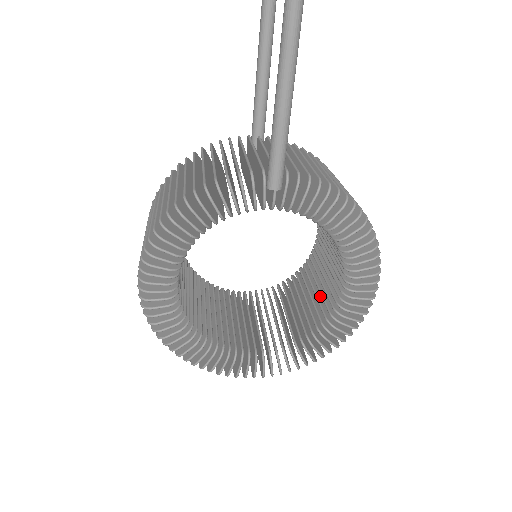
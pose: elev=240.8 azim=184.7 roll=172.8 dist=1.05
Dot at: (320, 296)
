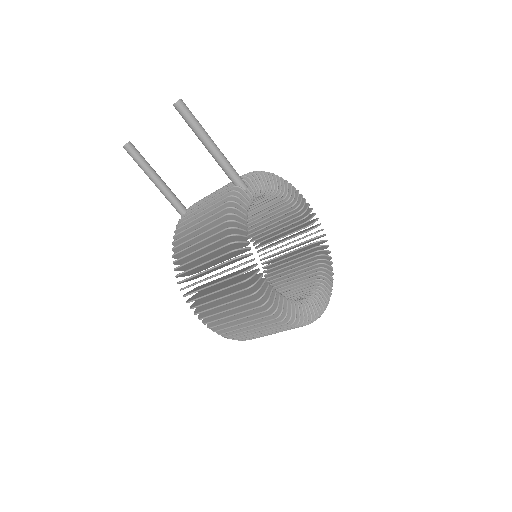
Dot at: (292, 246)
